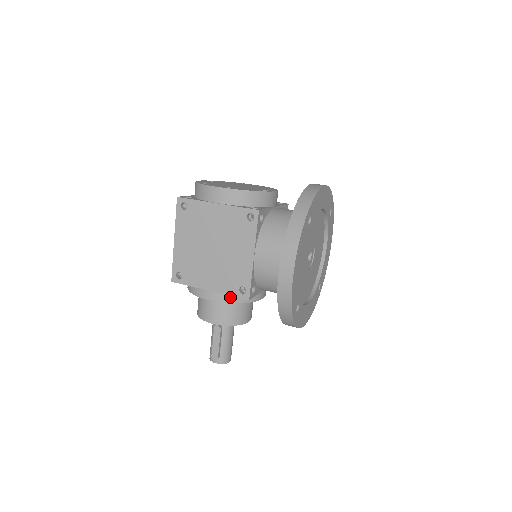
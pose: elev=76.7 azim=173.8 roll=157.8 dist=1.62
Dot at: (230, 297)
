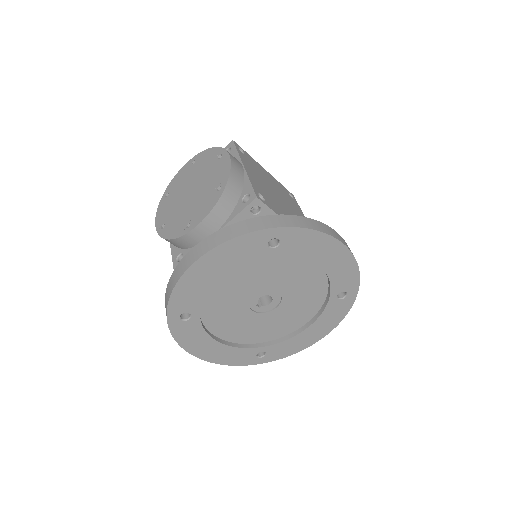
Dot at: occluded
